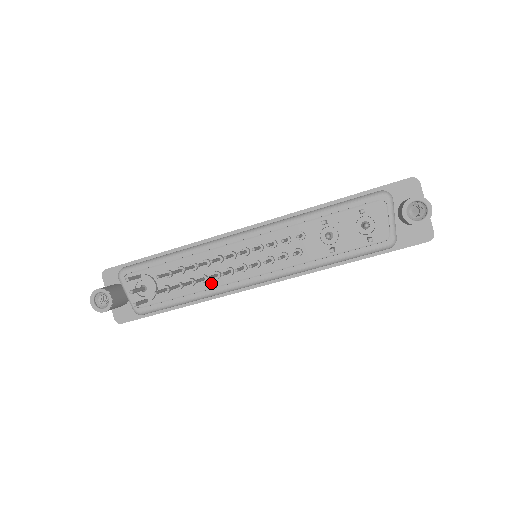
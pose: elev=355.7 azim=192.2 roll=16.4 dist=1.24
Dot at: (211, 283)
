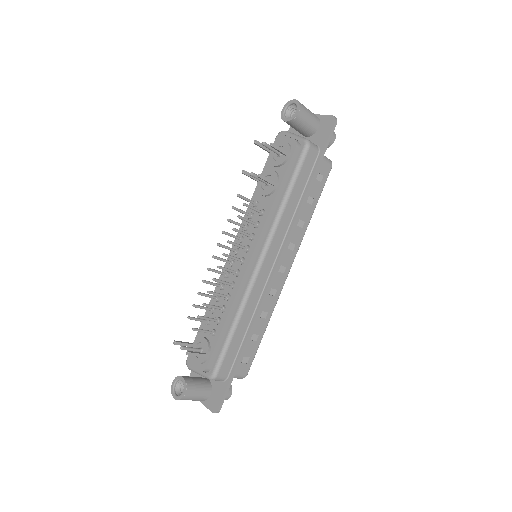
Dot at: (233, 294)
